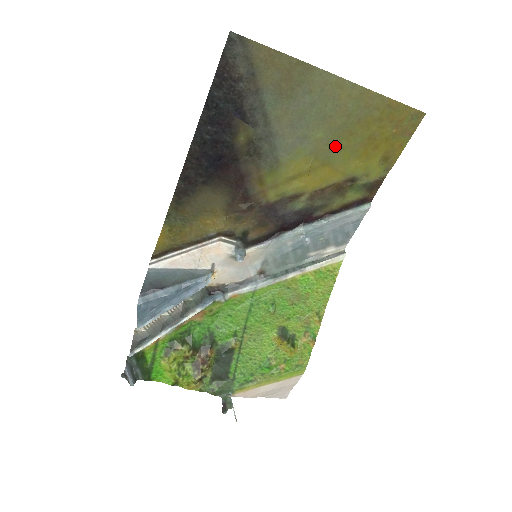
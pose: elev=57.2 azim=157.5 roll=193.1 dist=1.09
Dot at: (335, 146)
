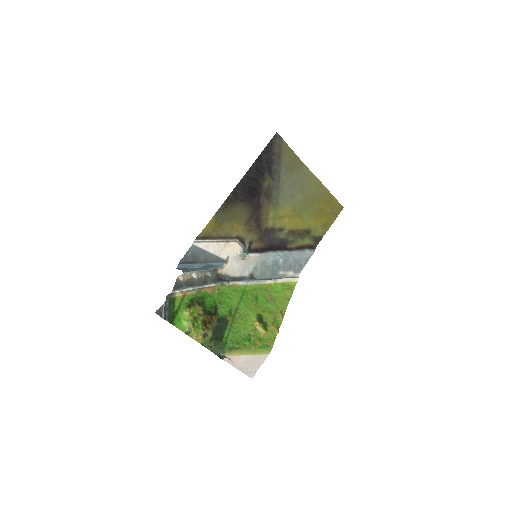
Dot at: (305, 207)
